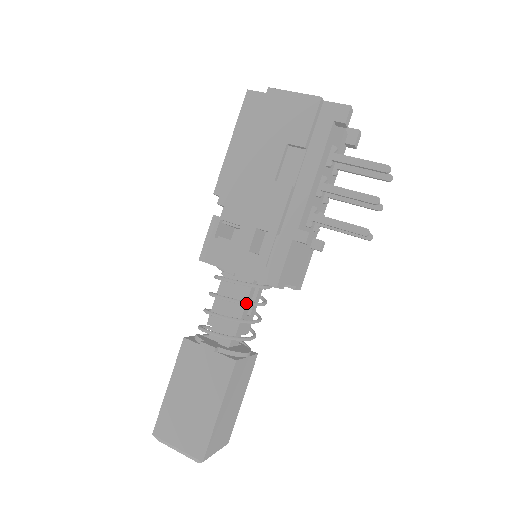
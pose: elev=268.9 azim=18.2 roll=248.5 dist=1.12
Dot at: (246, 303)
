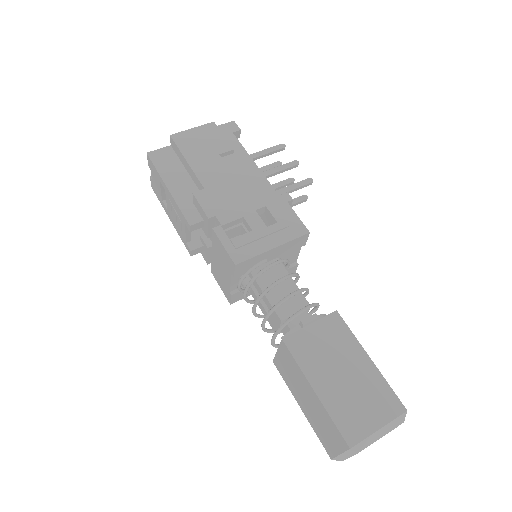
Dot at: (294, 274)
